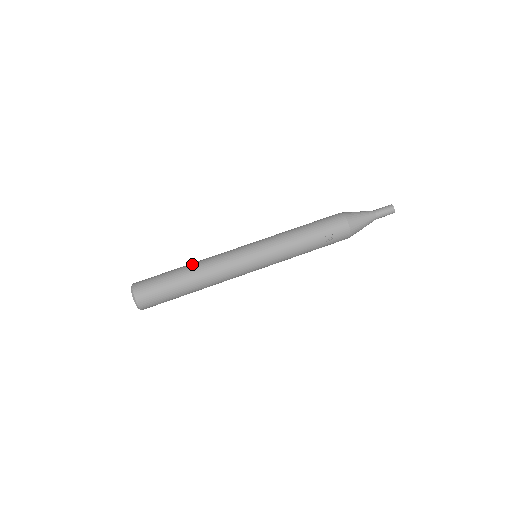
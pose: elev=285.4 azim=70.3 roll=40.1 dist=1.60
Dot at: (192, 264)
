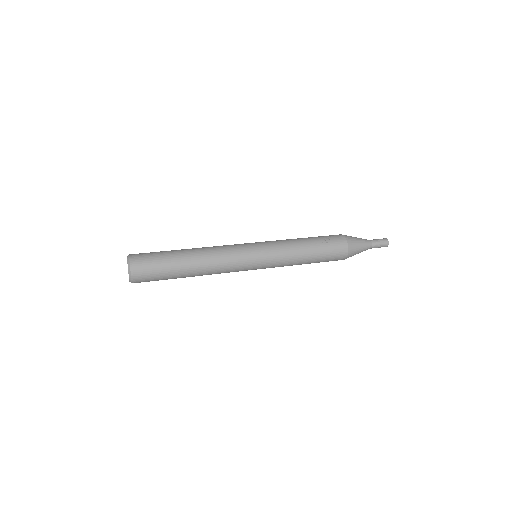
Dot at: occluded
